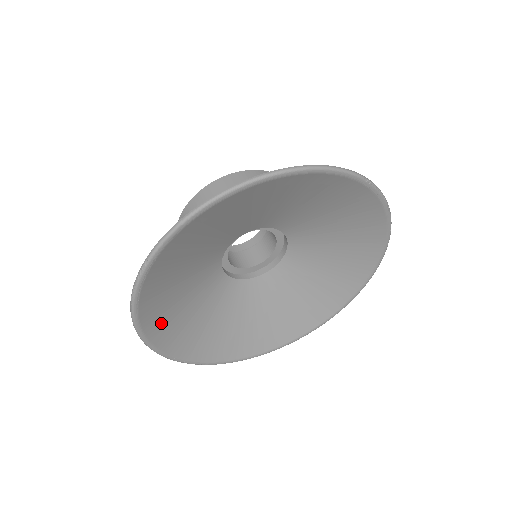
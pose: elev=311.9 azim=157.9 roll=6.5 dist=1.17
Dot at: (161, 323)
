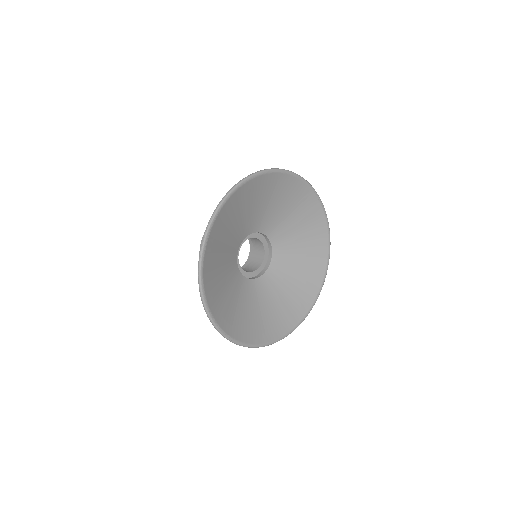
Dot at: (211, 284)
